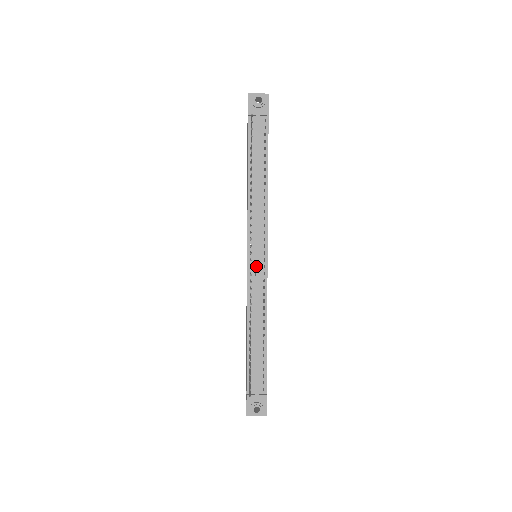
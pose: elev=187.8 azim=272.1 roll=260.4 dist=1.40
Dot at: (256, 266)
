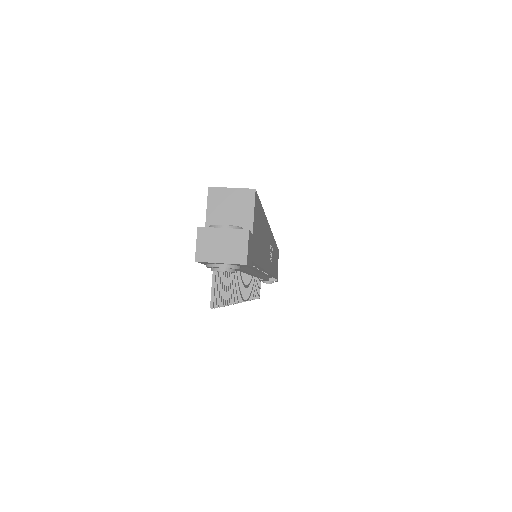
Dot at: occluded
